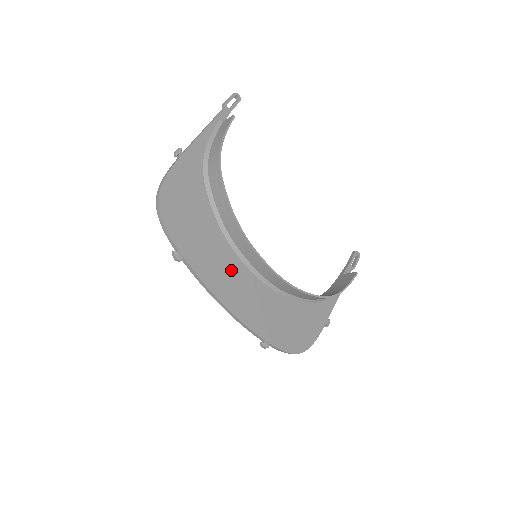
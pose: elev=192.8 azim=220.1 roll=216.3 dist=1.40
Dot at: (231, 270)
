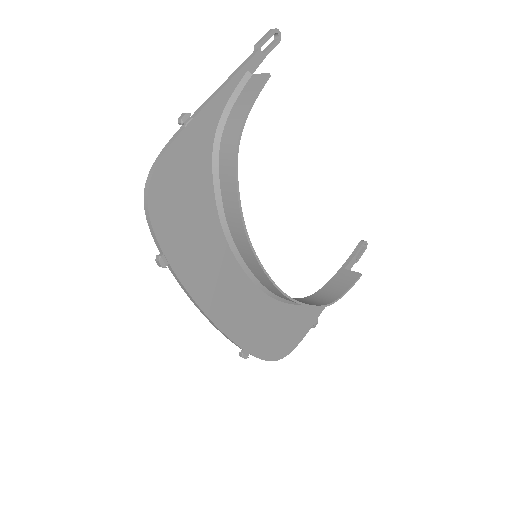
Dot at: (224, 275)
